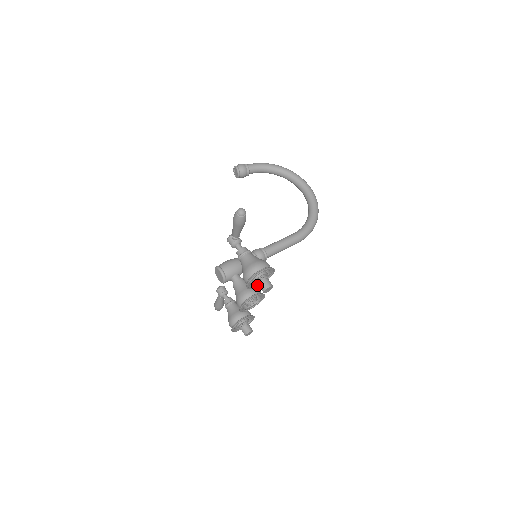
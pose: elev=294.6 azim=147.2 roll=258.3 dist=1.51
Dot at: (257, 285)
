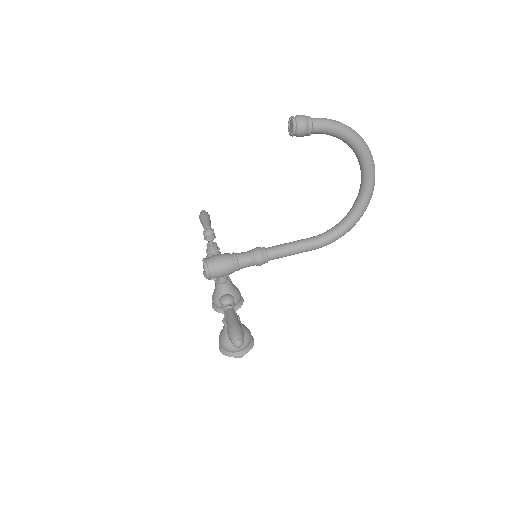
Dot at: occluded
